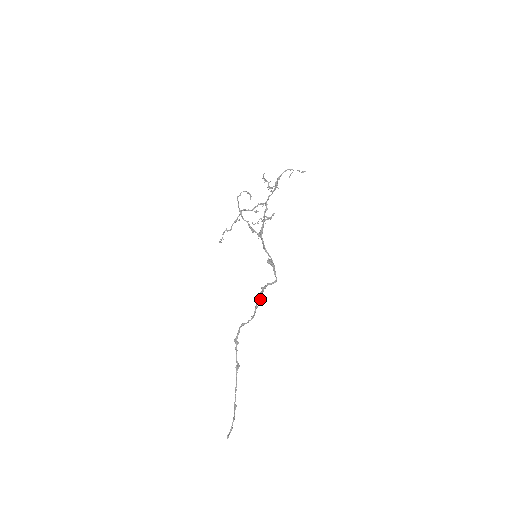
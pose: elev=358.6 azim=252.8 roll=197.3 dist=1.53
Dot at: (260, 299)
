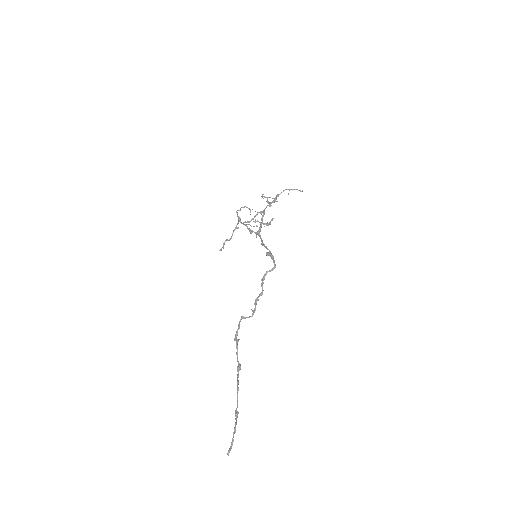
Dot at: (261, 292)
